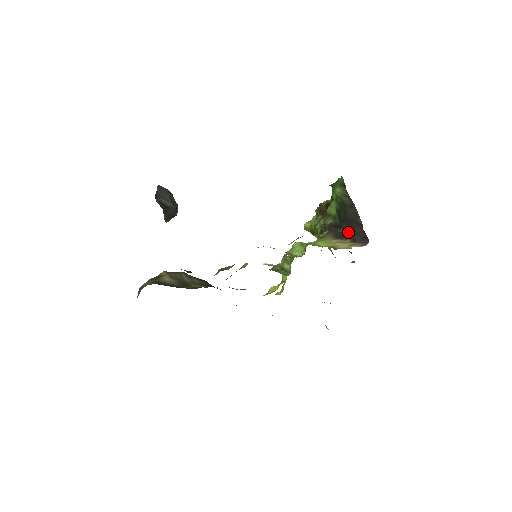
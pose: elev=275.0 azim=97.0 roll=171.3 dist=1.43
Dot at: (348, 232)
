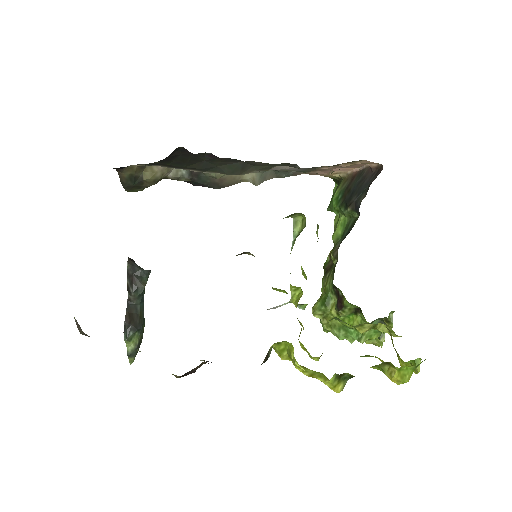
Dot at: (360, 197)
